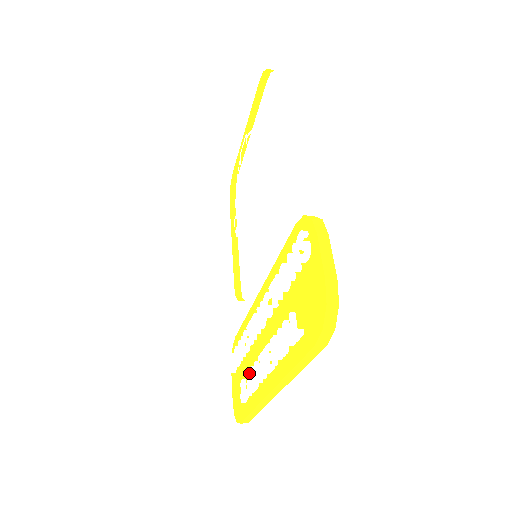
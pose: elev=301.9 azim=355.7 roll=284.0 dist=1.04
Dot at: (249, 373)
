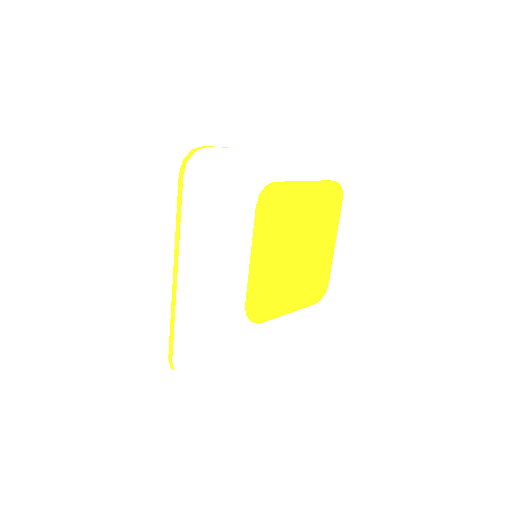
Dot at: (192, 304)
